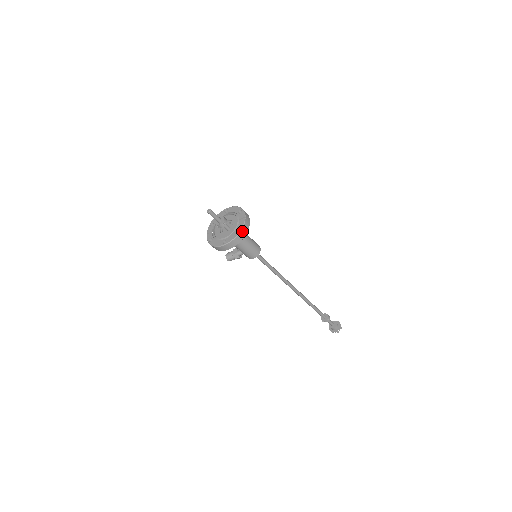
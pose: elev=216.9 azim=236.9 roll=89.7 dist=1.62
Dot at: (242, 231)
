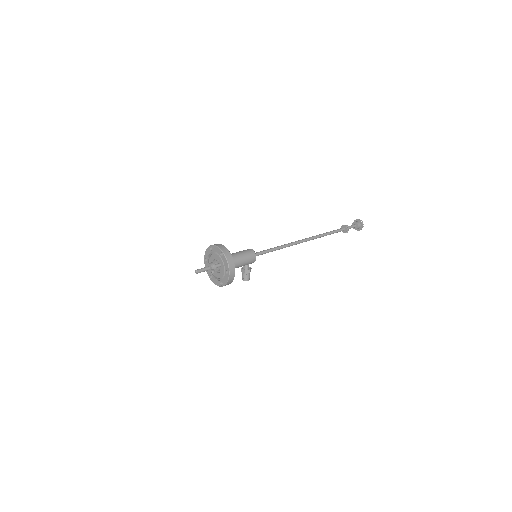
Dot at: (225, 254)
